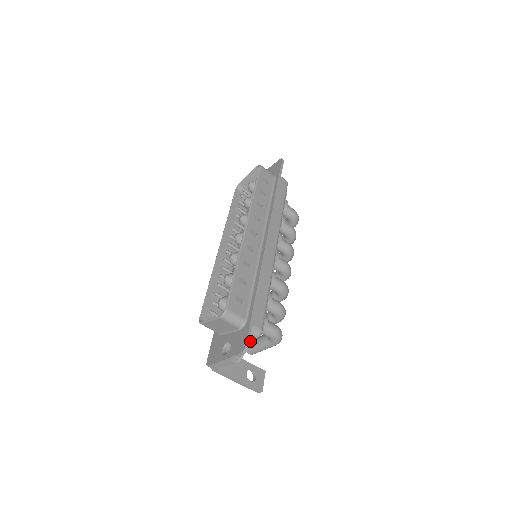
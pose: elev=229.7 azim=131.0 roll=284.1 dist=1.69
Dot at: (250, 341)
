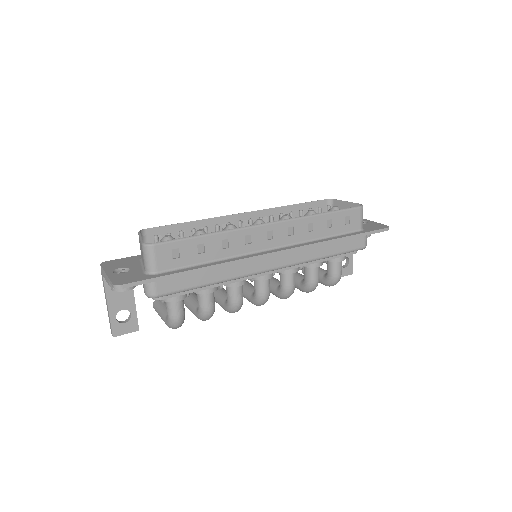
Dot at: occluded
